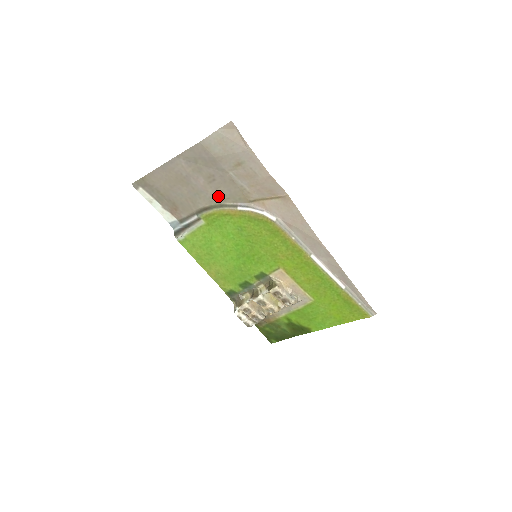
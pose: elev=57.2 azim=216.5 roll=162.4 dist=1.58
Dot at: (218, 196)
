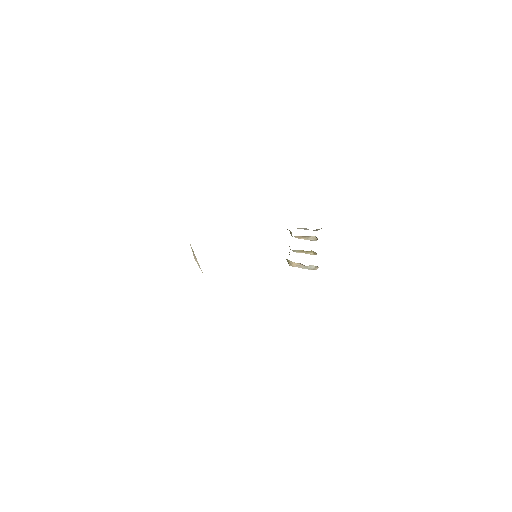
Dot at: occluded
